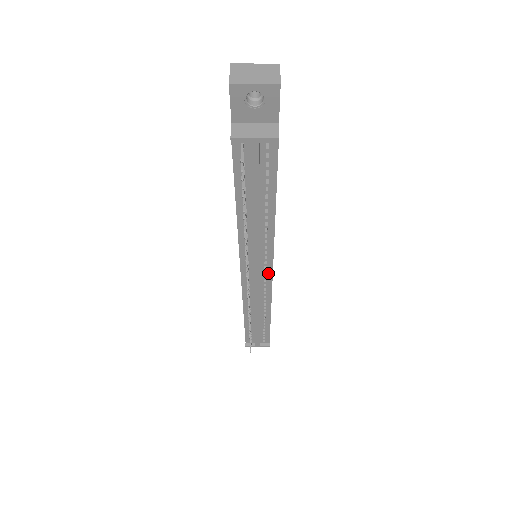
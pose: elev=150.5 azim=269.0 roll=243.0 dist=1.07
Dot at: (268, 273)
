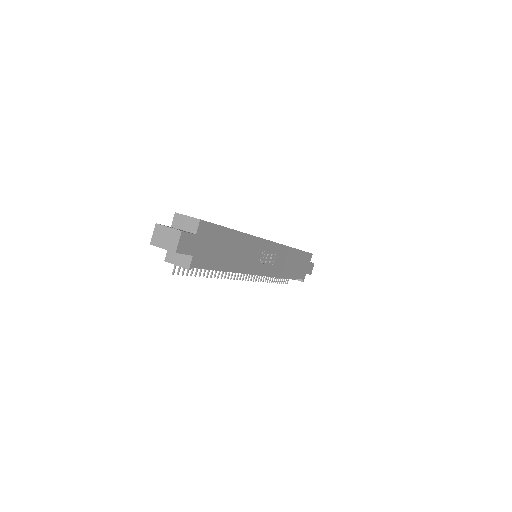
Dot at: occluded
